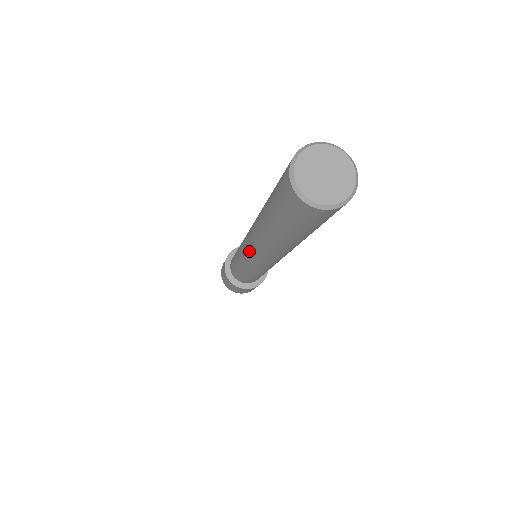
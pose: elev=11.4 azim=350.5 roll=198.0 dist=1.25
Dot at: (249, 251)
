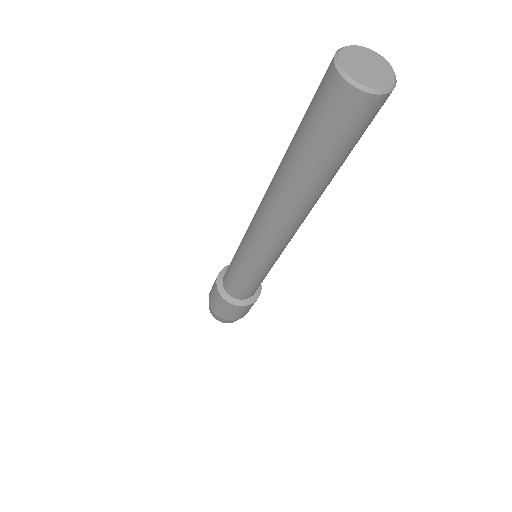
Dot at: (256, 219)
